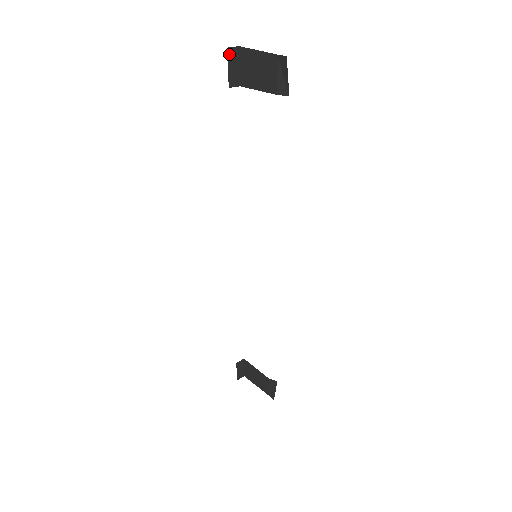
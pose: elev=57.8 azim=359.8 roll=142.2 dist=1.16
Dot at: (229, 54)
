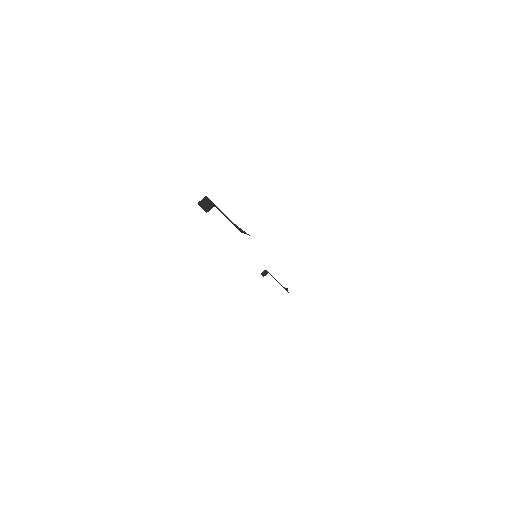
Dot at: (200, 204)
